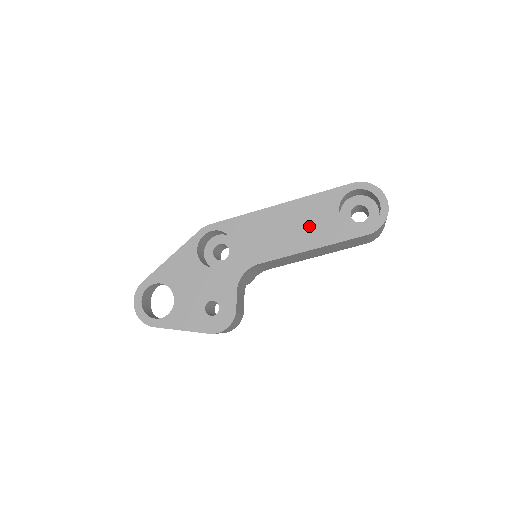
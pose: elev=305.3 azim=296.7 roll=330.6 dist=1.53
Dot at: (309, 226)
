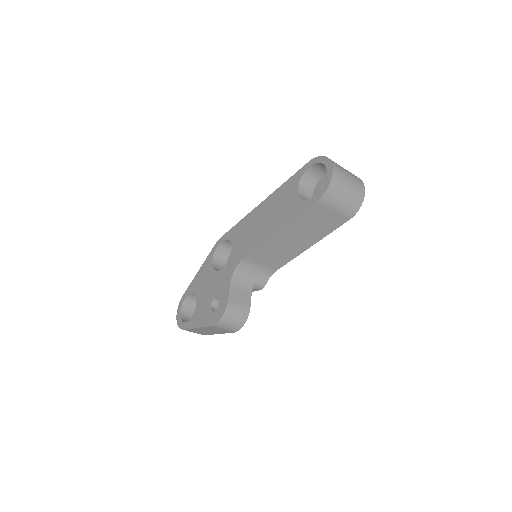
Dot at: (277, 212)
